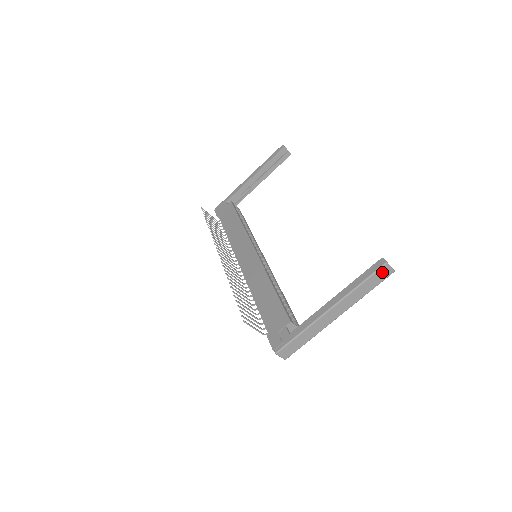
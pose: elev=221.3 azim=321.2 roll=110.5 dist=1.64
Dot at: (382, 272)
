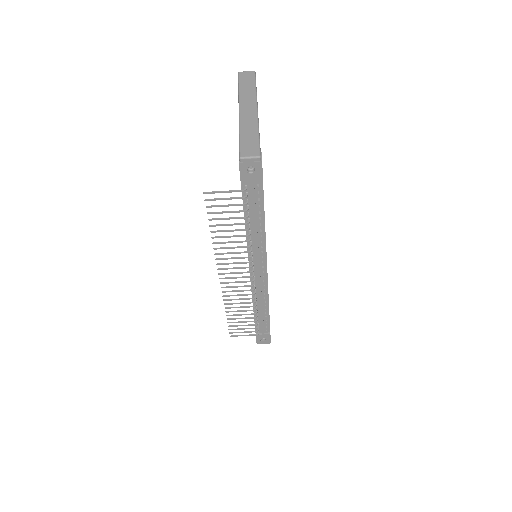
Dot at: (244, 76)
